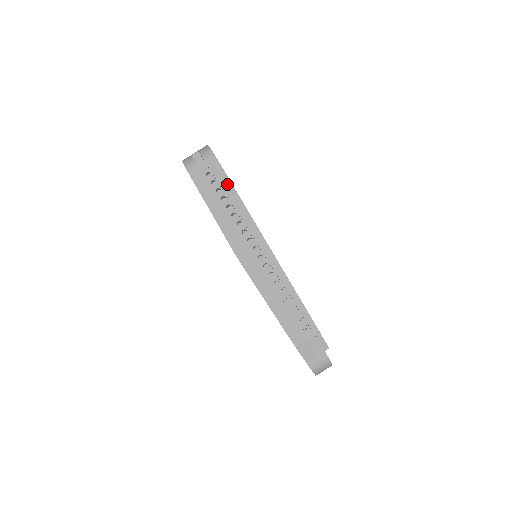
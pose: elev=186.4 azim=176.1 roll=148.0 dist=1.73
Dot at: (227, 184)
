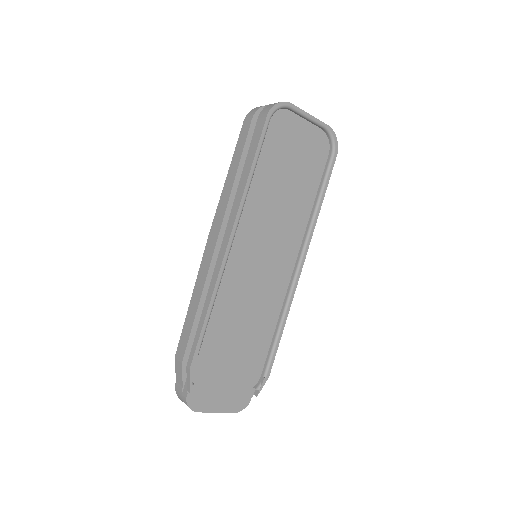
Dot at: (251, 158)
